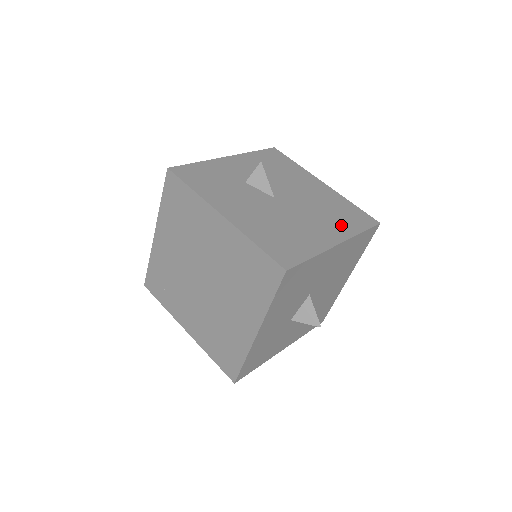
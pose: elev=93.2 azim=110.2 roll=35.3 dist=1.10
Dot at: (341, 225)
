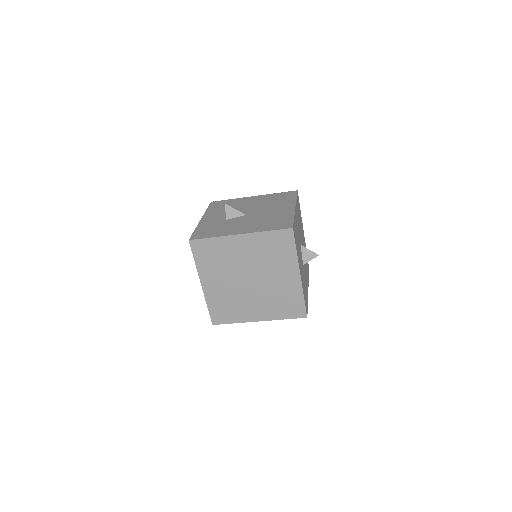
Dot at: (285, 202)
